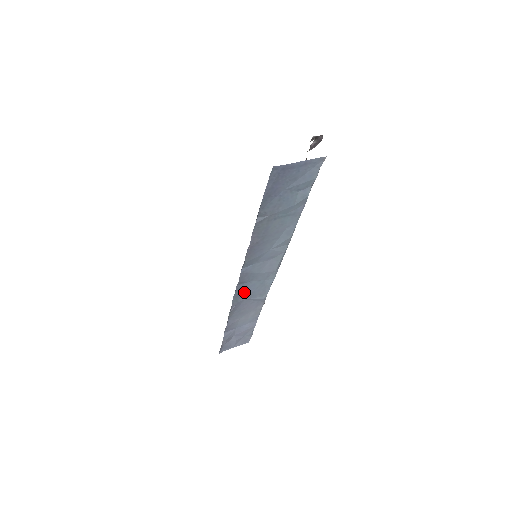
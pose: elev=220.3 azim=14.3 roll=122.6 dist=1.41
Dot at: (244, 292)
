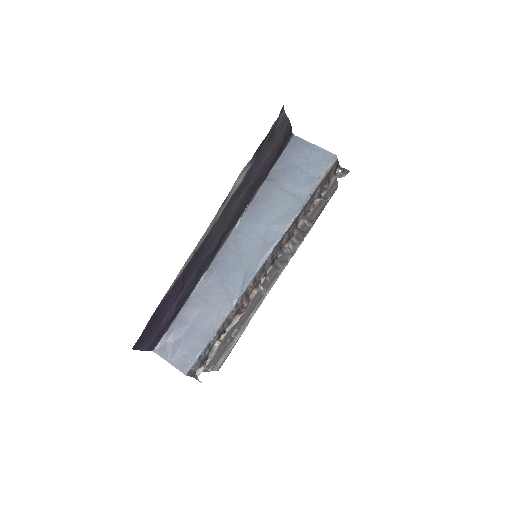
Dot at: (223, 267)
